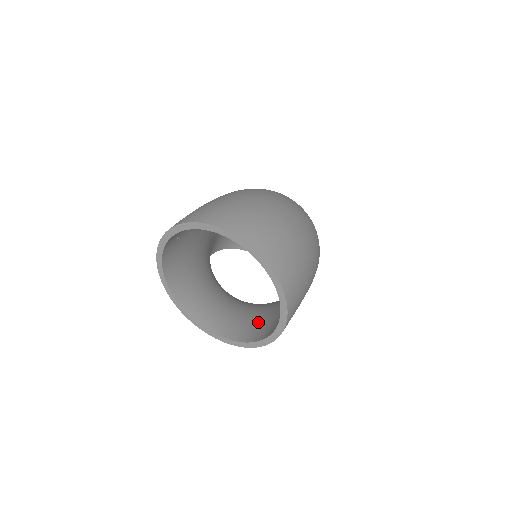
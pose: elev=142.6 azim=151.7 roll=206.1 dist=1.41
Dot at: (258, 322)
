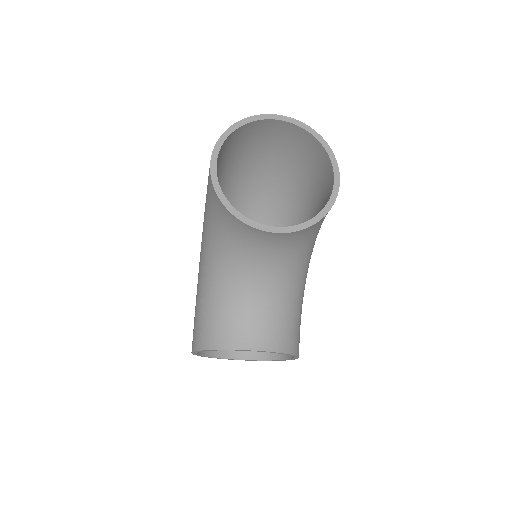
Dot at: occluded
